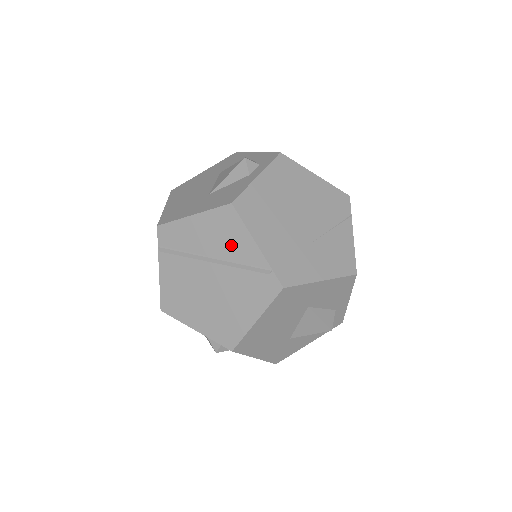
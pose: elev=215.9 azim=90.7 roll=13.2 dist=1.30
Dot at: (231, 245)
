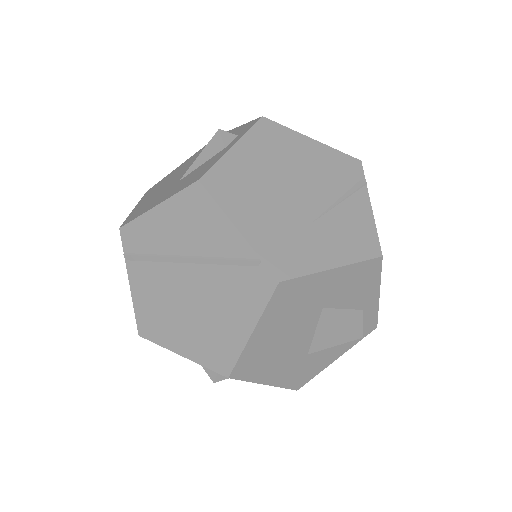
Dot at: (206, 236)
